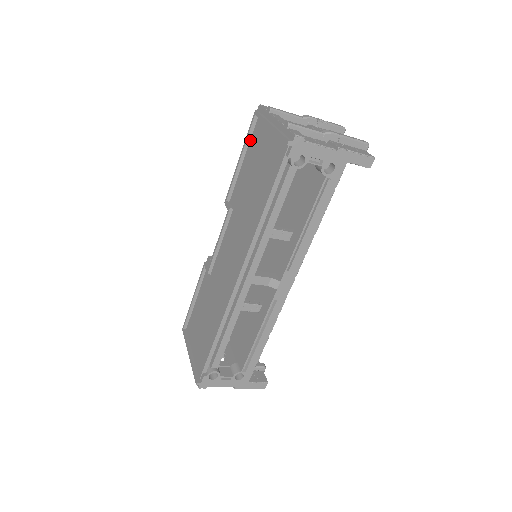
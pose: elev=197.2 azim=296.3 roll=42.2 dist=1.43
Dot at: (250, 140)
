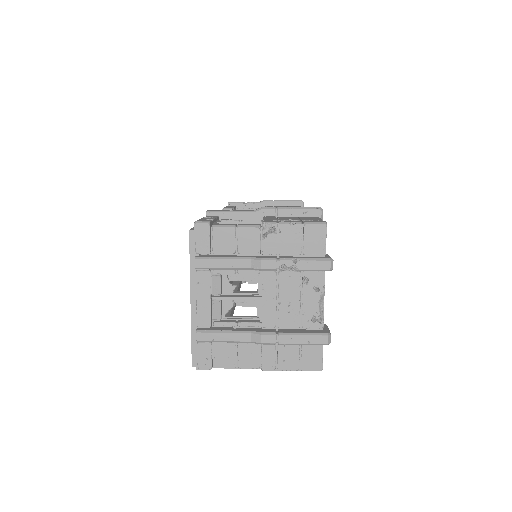
Dot at: occluded
